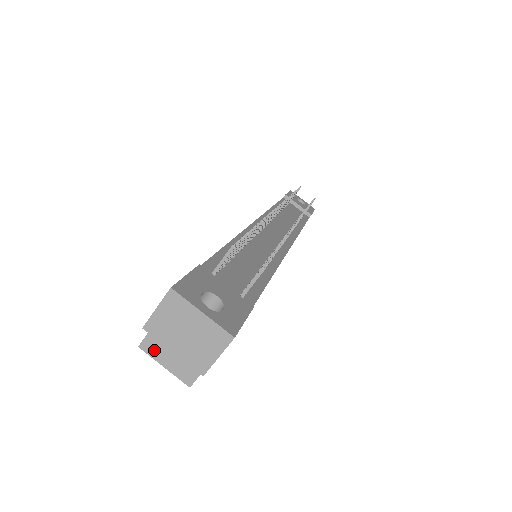
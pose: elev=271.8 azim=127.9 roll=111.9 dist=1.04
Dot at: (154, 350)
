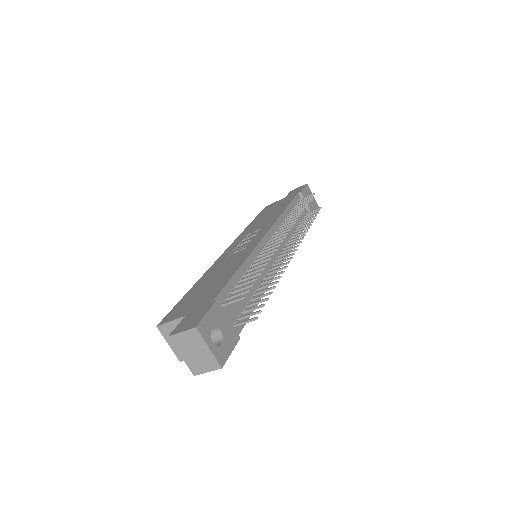
Dot at: (166, 333)
